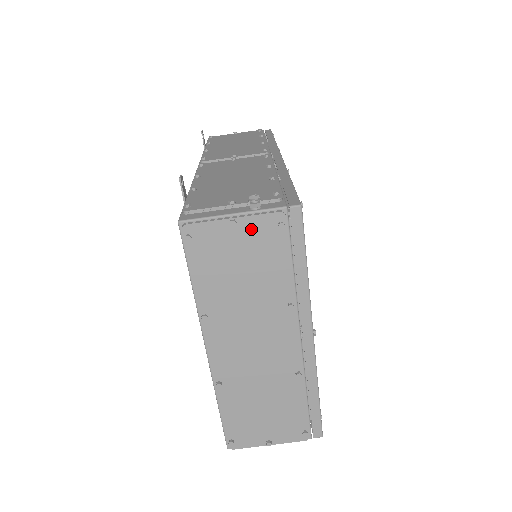
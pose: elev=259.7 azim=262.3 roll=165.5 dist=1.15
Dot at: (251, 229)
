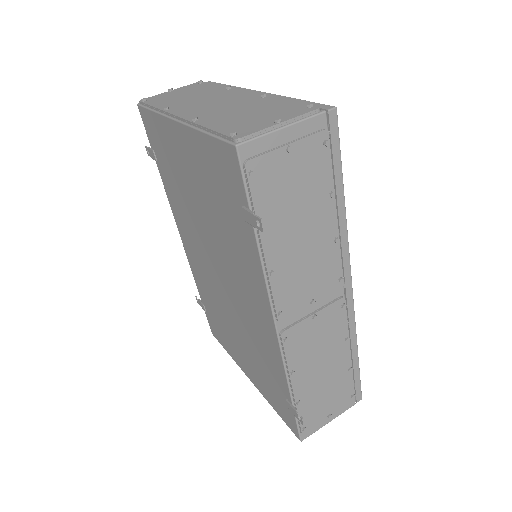
Dot at: (183, 89)
